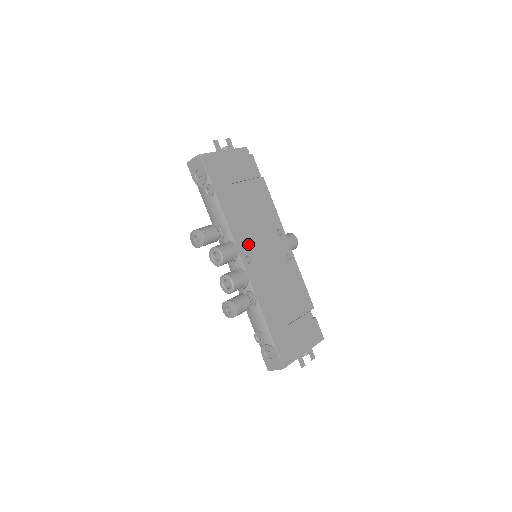
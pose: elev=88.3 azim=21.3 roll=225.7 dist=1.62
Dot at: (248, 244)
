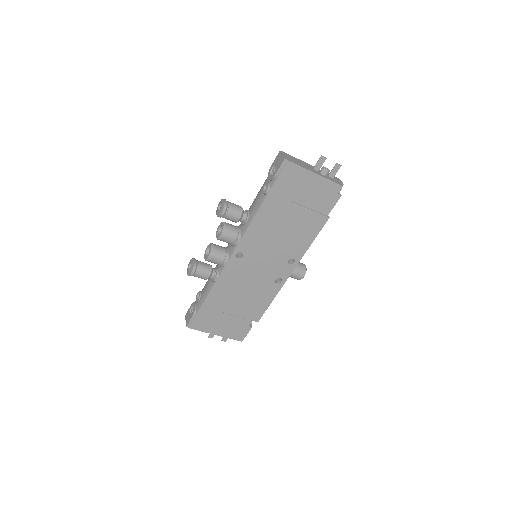
Dot at: (252, 247)
